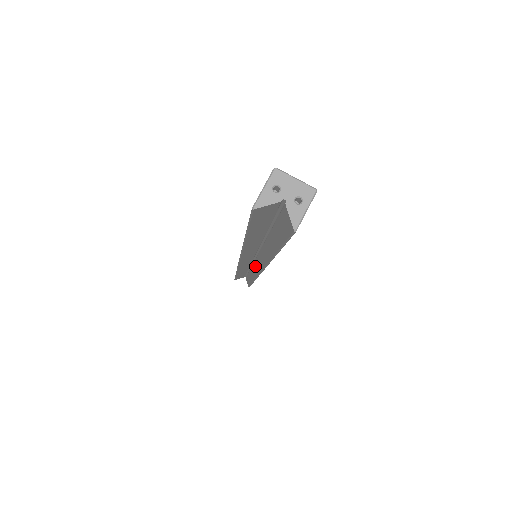
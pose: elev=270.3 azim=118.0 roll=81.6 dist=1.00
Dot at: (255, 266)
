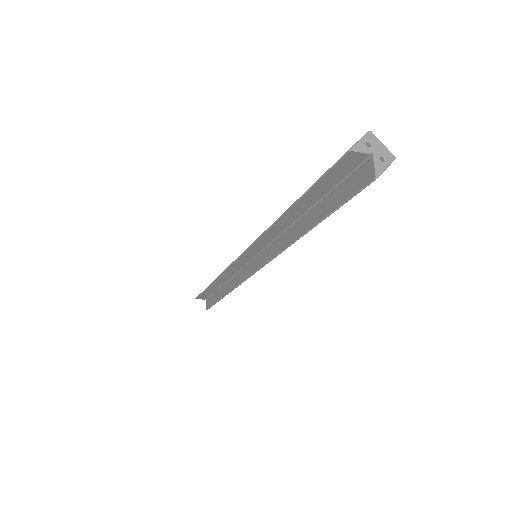
Dot at: (248, 268)
